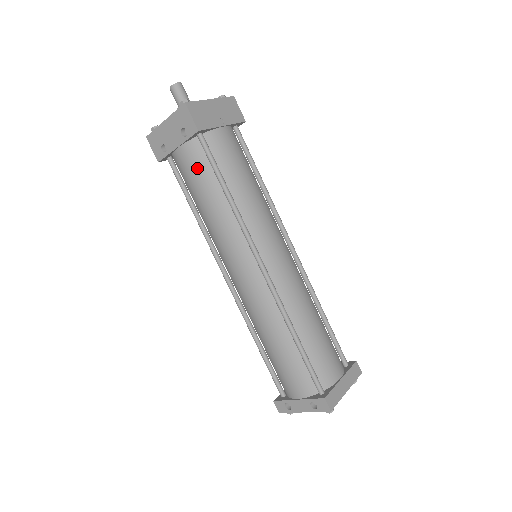
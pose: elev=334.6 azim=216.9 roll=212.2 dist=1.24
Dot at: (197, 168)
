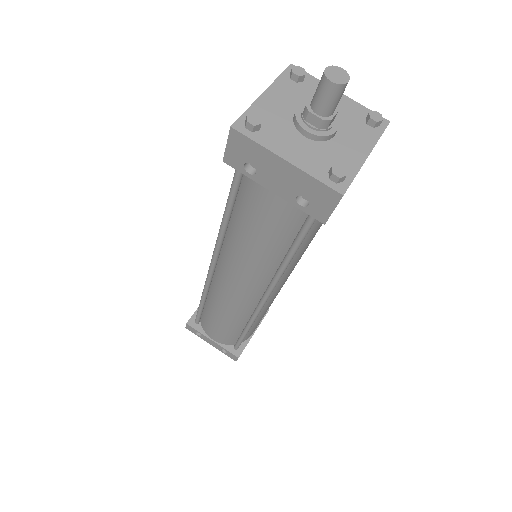
Dot at: (278, 223)
